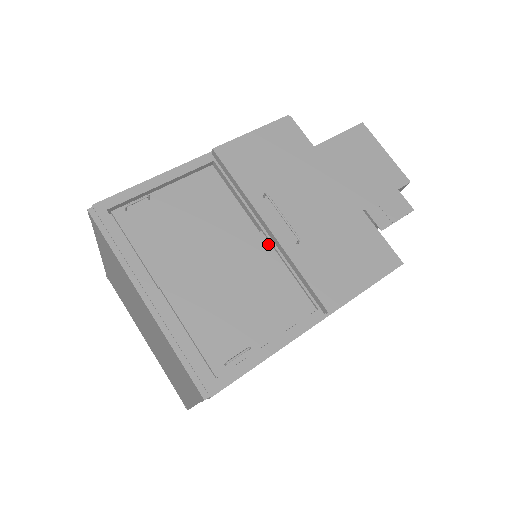
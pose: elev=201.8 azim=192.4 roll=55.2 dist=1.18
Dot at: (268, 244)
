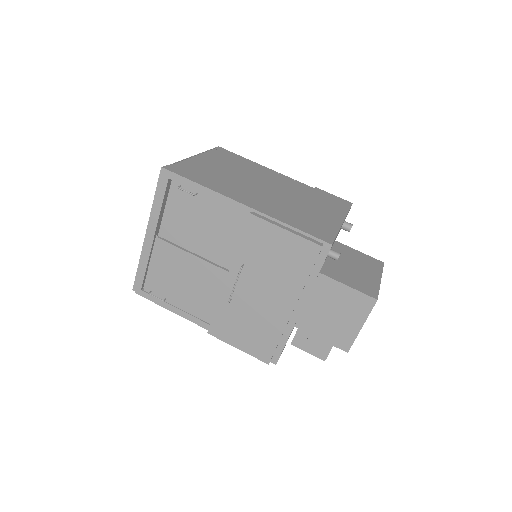
Dot at: (224, 280)
